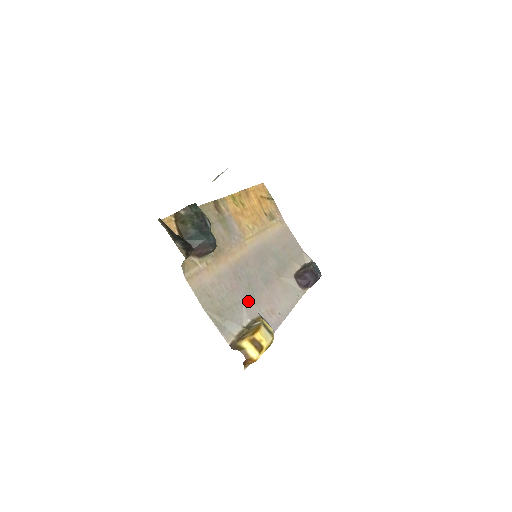
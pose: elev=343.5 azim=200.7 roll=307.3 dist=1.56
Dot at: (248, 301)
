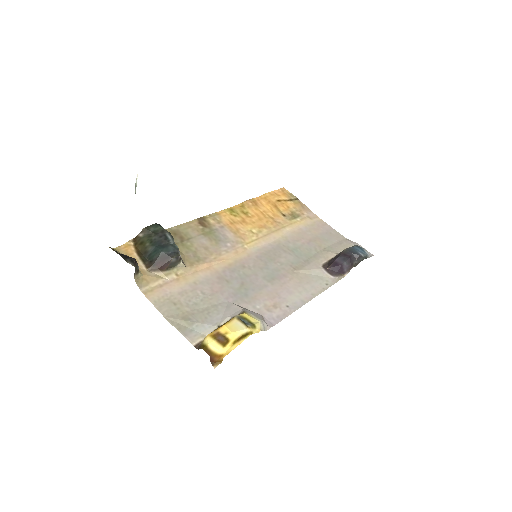
Dot at: (236, 301)
